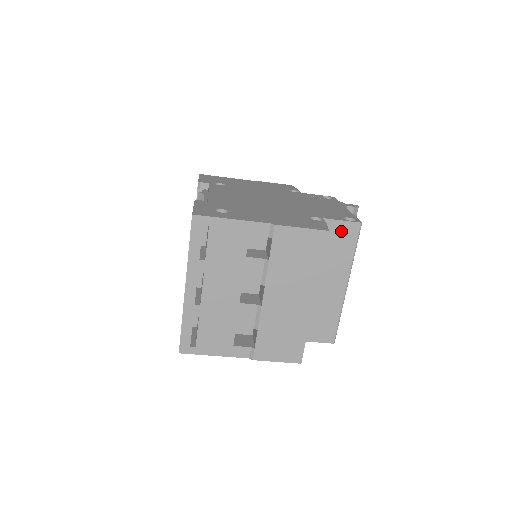
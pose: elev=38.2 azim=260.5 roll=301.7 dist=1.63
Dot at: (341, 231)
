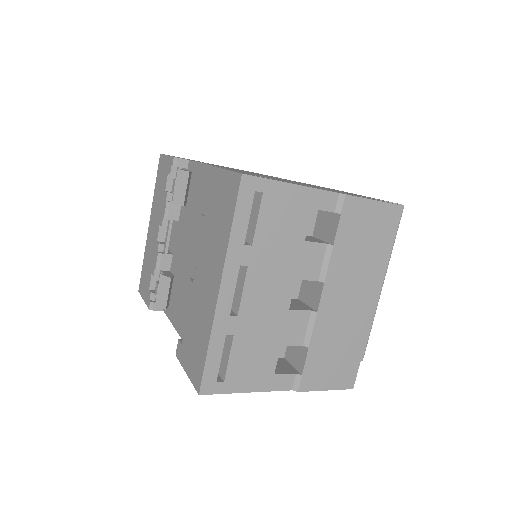
Dot at: occluded
